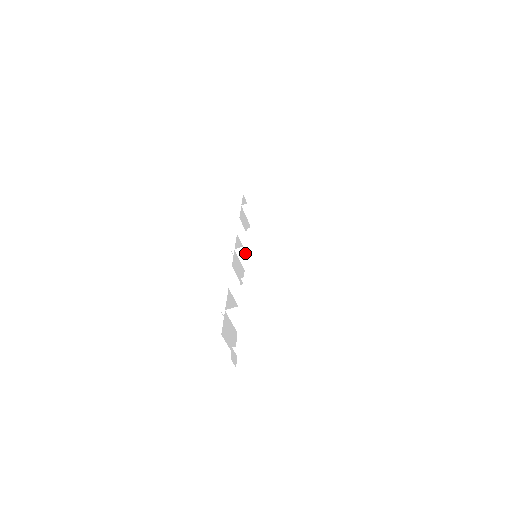
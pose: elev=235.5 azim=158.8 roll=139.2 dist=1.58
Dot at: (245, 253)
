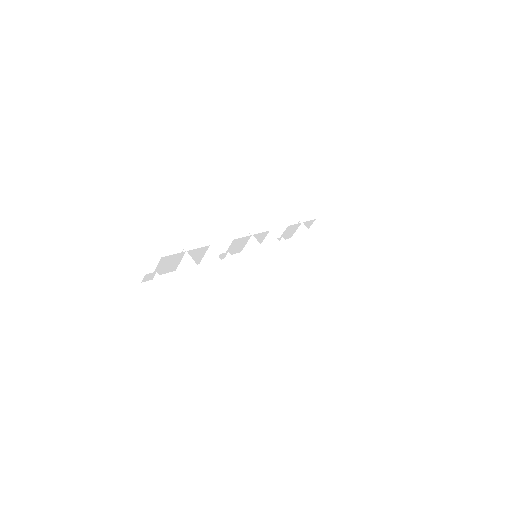
Dot at: (254, 245)
